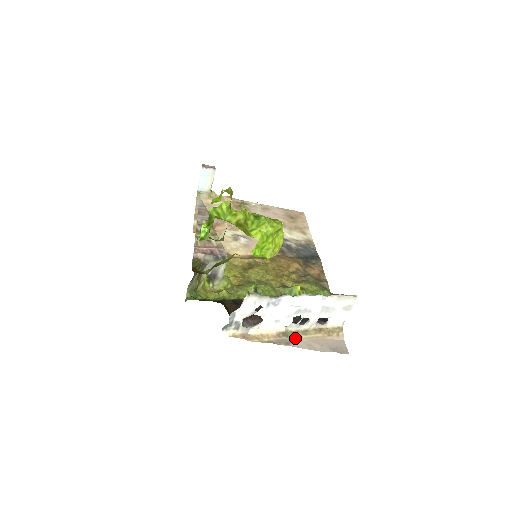
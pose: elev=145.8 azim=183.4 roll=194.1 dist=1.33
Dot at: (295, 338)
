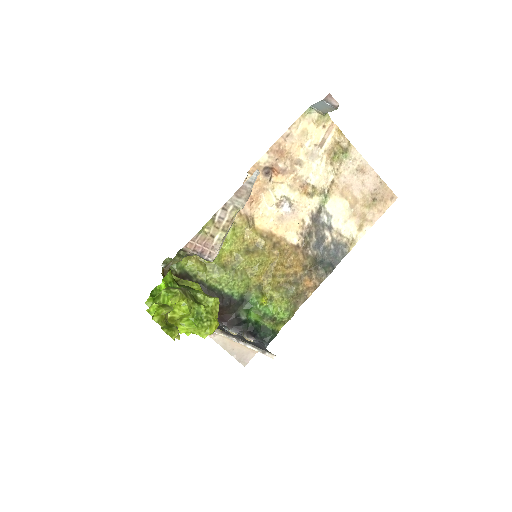
Dot at: occluded
